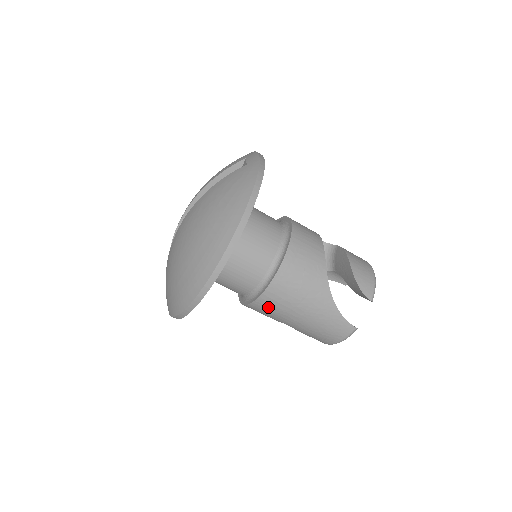
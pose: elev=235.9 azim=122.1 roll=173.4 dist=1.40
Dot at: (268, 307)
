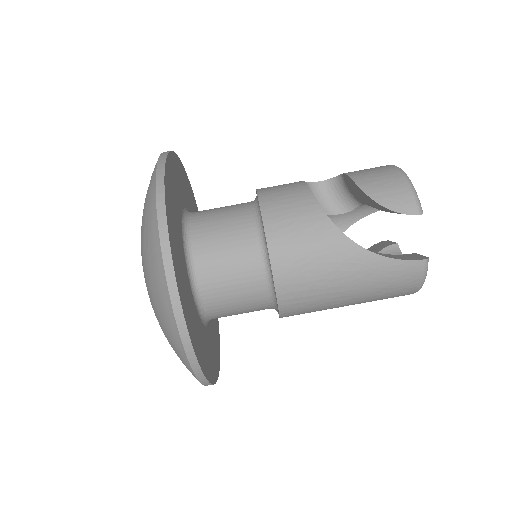
Dot at: (300, 307)
